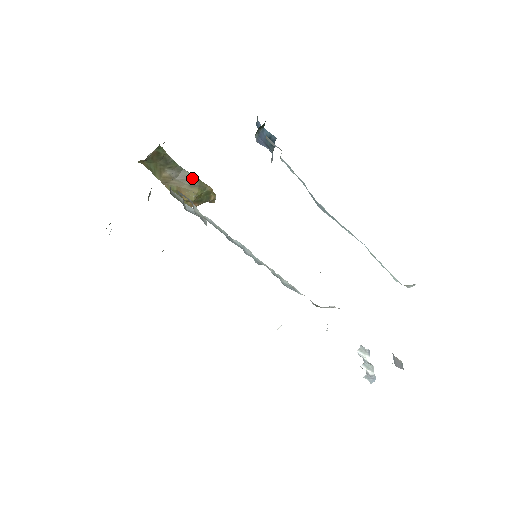
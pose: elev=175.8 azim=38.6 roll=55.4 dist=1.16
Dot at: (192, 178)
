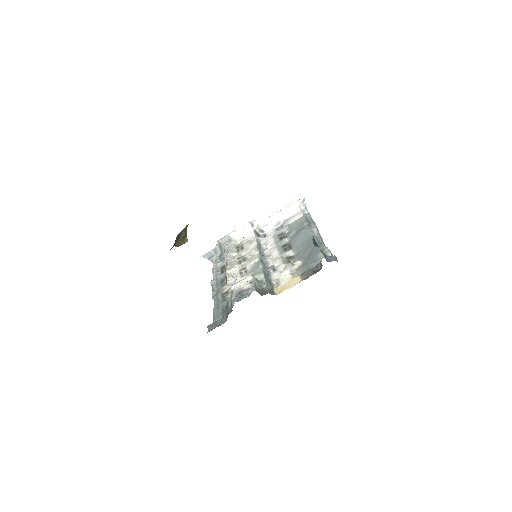
Dot at: (182, 233)
